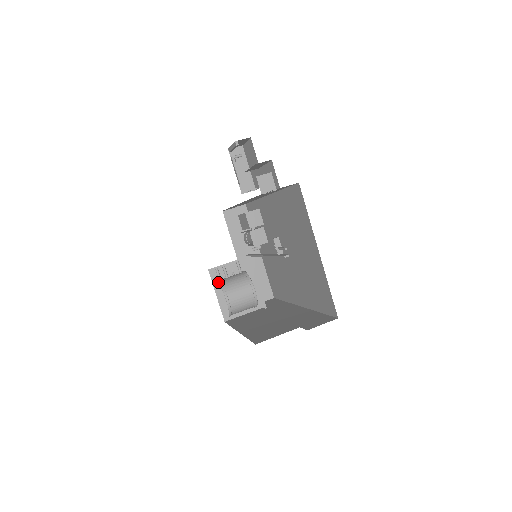
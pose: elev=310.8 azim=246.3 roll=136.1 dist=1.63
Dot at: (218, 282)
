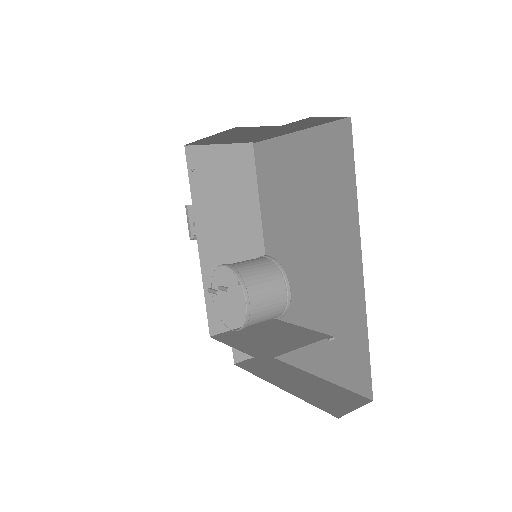
Dot at: occluded
